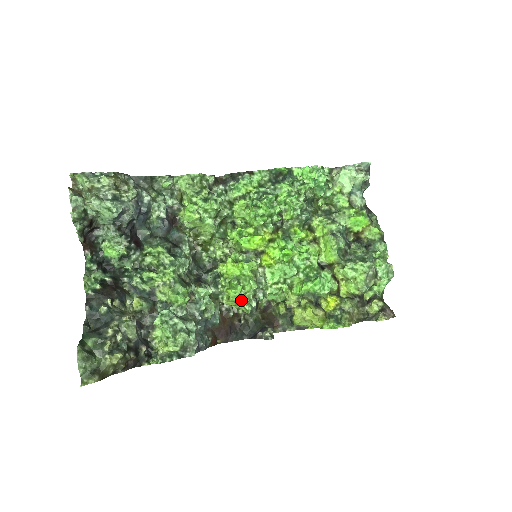
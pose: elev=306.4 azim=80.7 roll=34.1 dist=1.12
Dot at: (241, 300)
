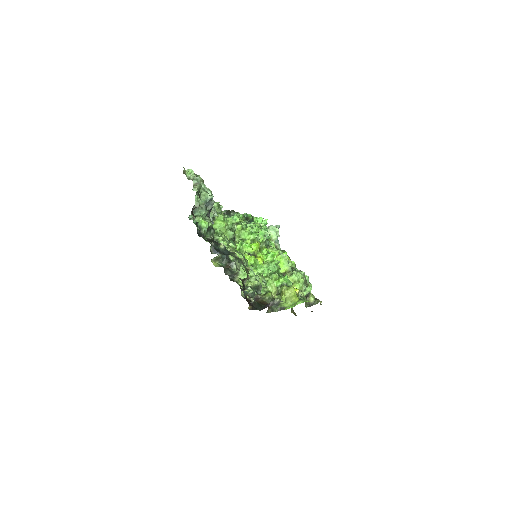
Dot at: (260, 277)
